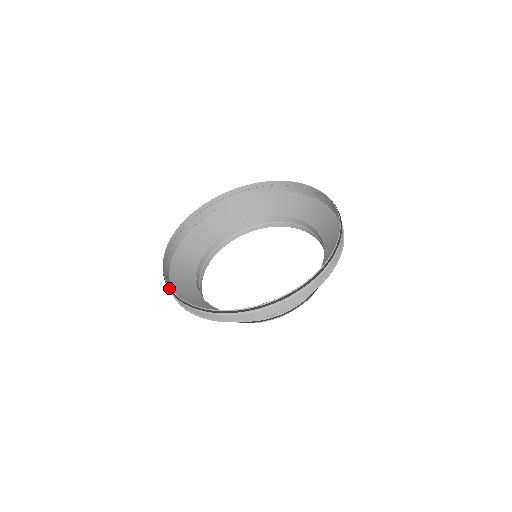
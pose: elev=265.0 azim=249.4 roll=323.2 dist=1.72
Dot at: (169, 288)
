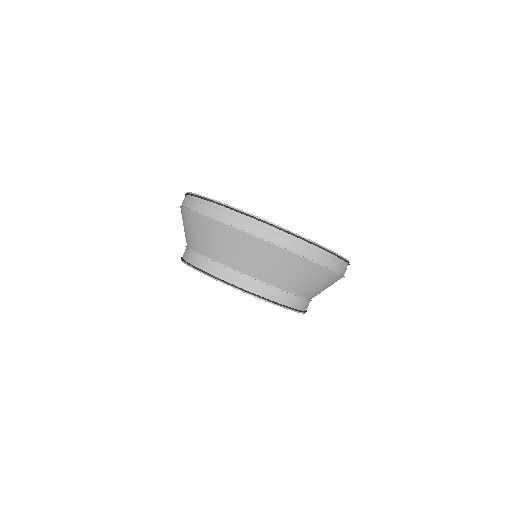
Dot at: (187, 193)
